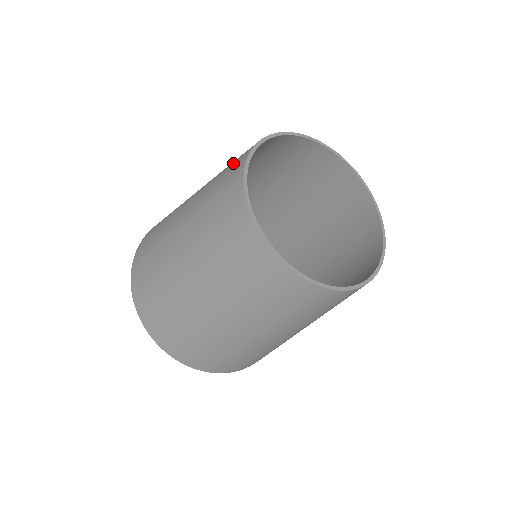
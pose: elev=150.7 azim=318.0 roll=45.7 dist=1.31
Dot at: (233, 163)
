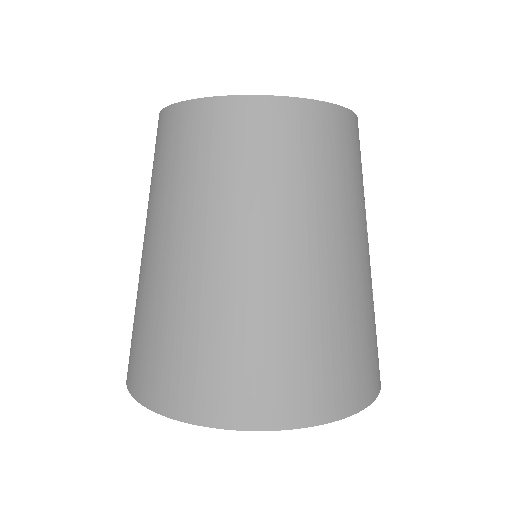
Dot at: occluded
